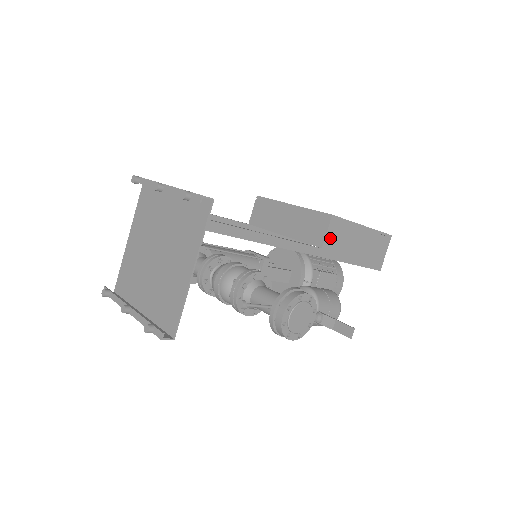
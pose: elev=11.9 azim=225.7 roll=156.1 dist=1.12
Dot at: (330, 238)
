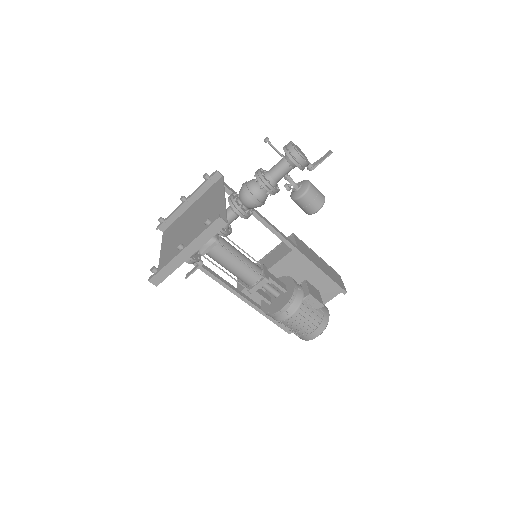
Dot at: (299, 245)
